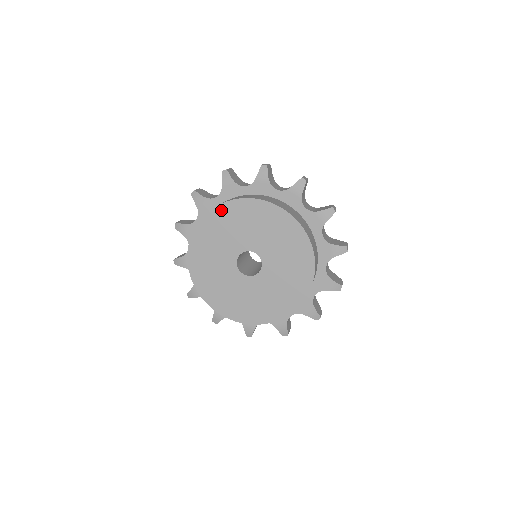
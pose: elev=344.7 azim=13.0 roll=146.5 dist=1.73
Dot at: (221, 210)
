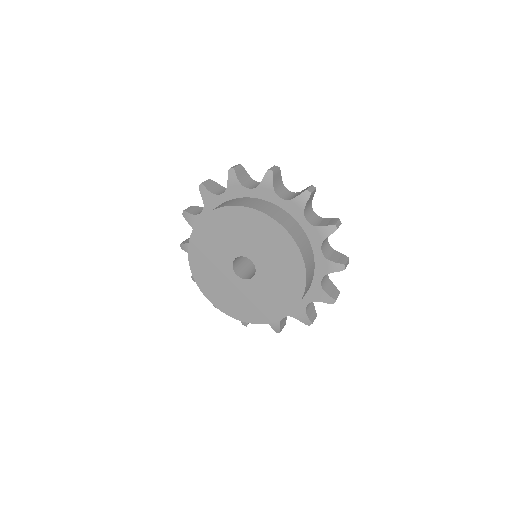
Dot at: (245, 212)
